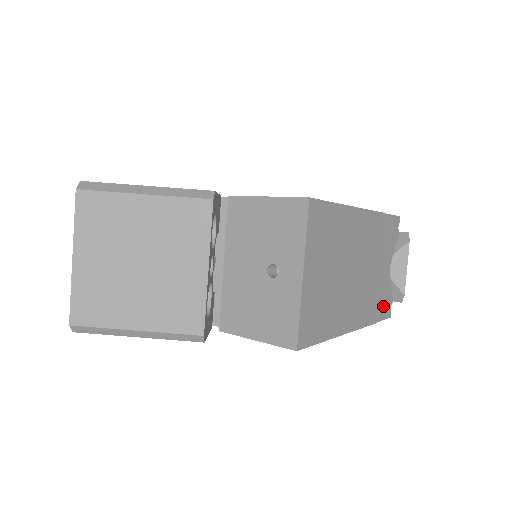
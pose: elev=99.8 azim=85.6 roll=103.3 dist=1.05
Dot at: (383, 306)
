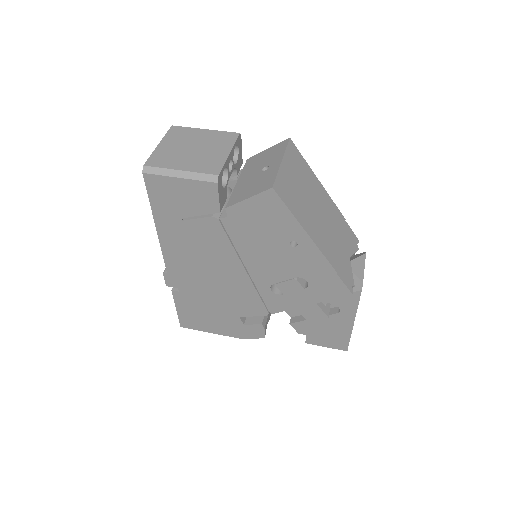
Dot at: (344, 274)
